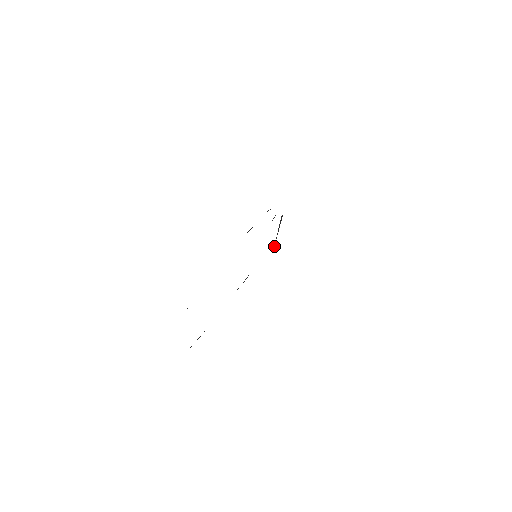
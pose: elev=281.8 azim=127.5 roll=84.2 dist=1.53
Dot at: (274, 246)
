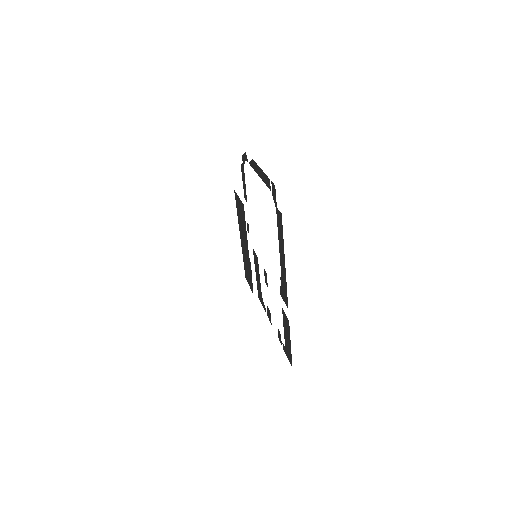
Dot at: (252, 289)
